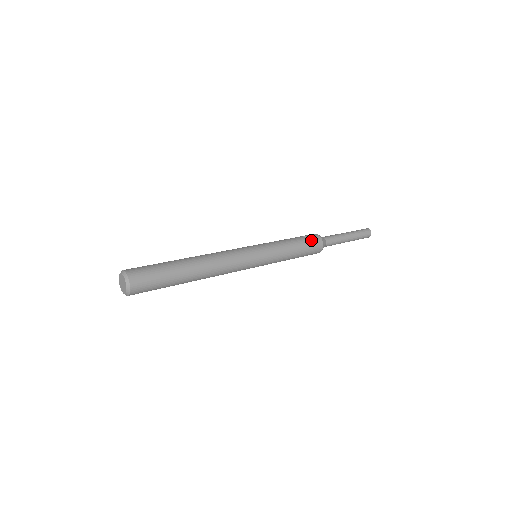
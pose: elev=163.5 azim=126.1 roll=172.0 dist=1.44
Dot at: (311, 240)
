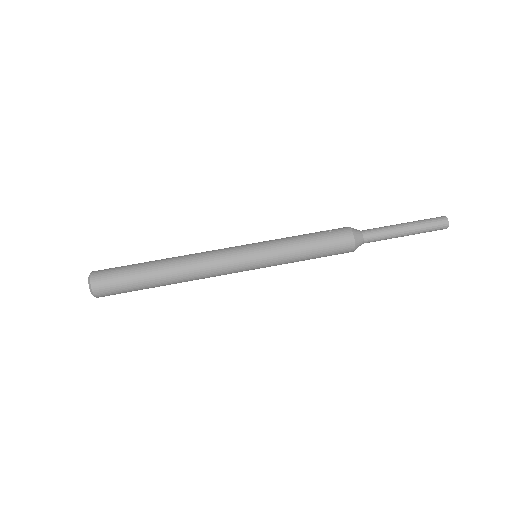
Dot at: (335, 237)
